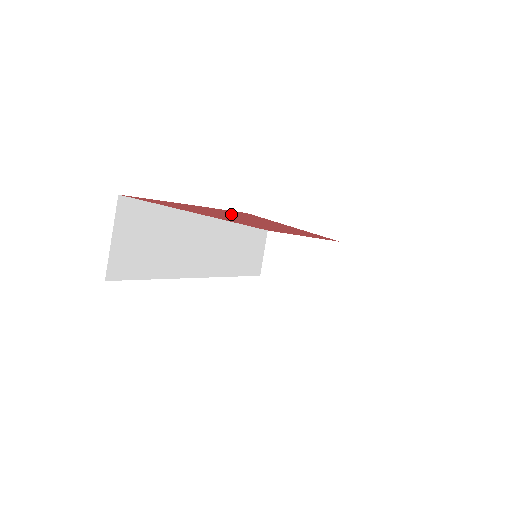
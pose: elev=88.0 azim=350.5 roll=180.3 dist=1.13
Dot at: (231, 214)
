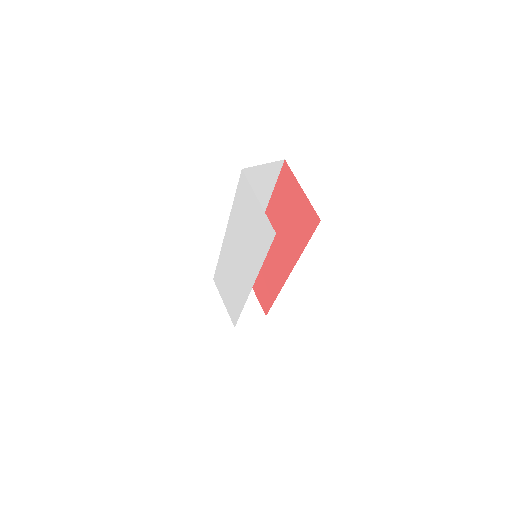
Dot at: (300, 220)
